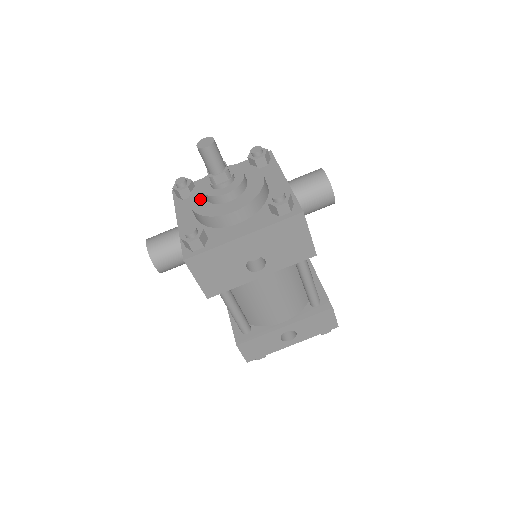
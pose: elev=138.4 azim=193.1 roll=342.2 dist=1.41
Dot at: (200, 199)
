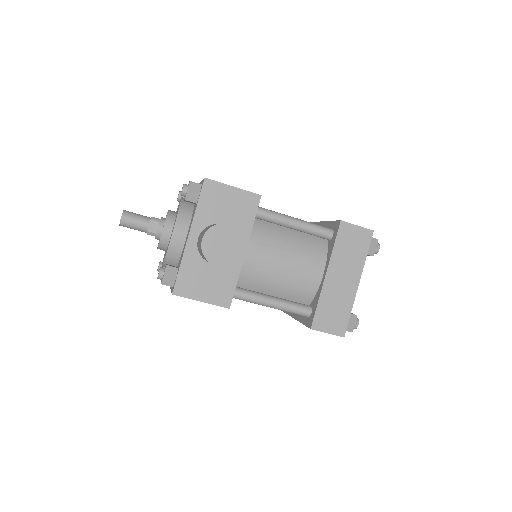
Dot at: occluded
